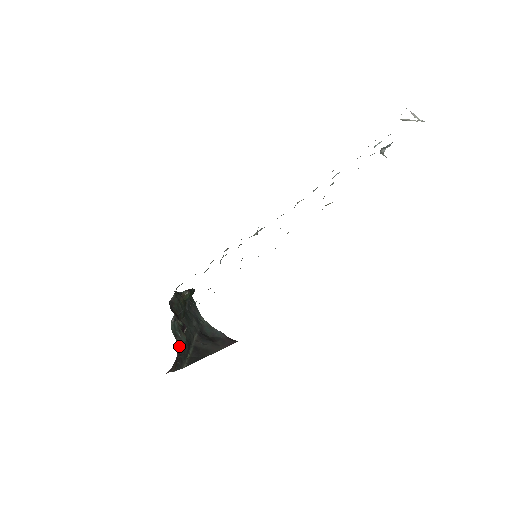
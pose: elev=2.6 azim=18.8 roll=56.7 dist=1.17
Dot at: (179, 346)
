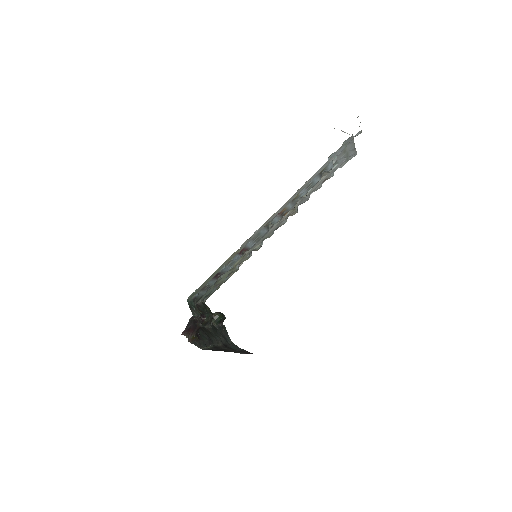
Dot at: occluded
